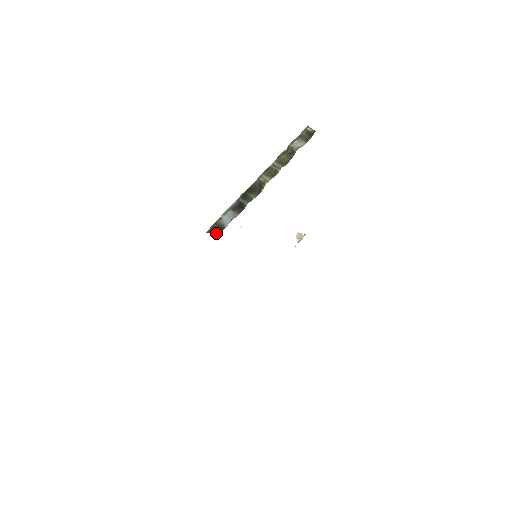
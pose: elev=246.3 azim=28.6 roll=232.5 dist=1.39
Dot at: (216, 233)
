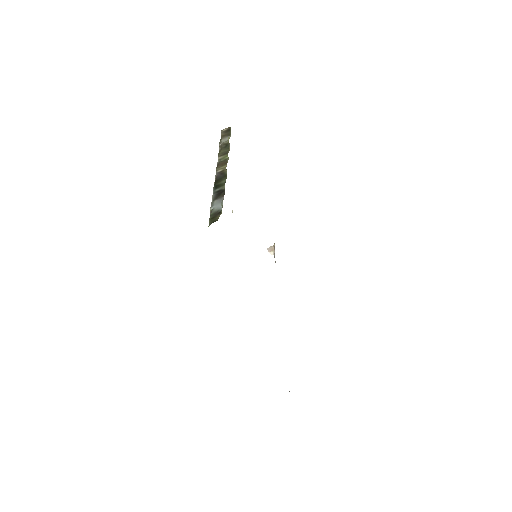
Dot at: (218, 218)
